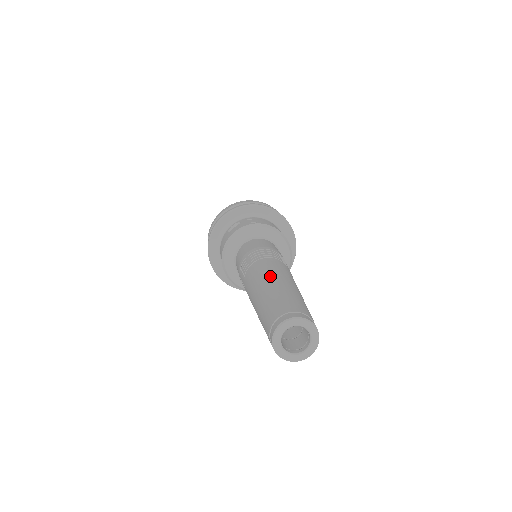
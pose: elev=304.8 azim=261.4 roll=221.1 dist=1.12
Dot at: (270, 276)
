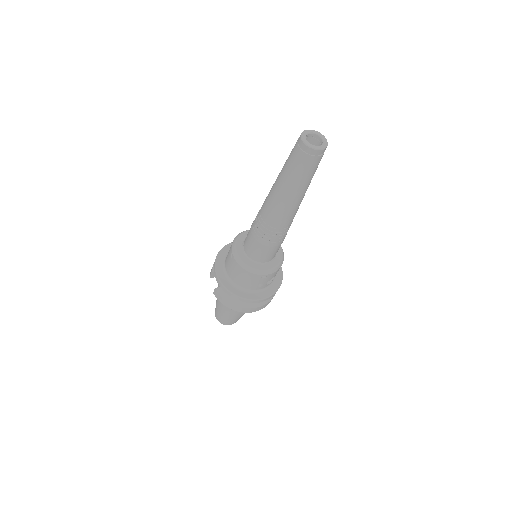
Dot at: occluded
